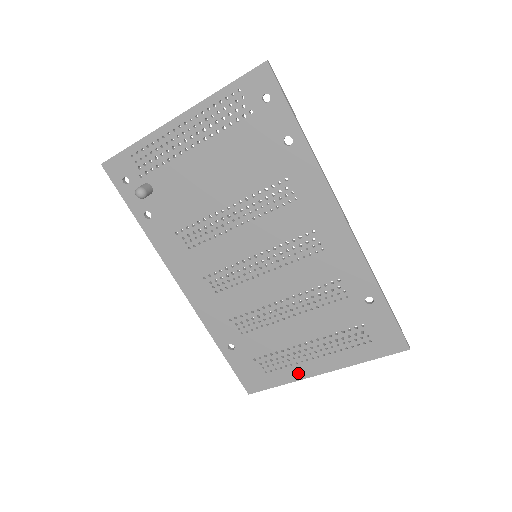
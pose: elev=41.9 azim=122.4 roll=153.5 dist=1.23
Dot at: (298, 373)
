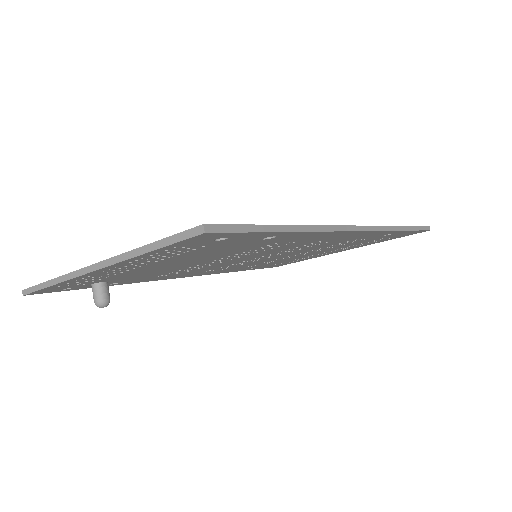
Dot at: (319, 256)
